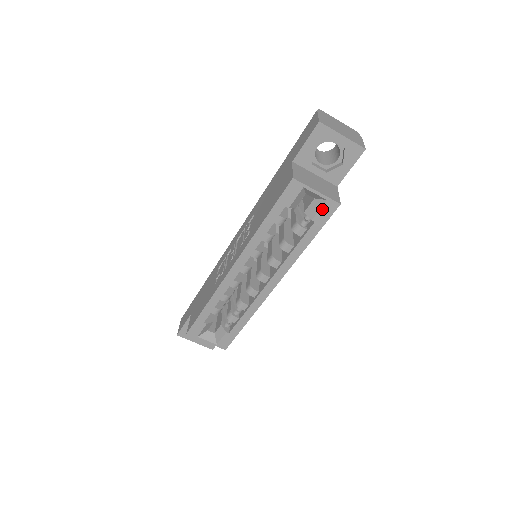
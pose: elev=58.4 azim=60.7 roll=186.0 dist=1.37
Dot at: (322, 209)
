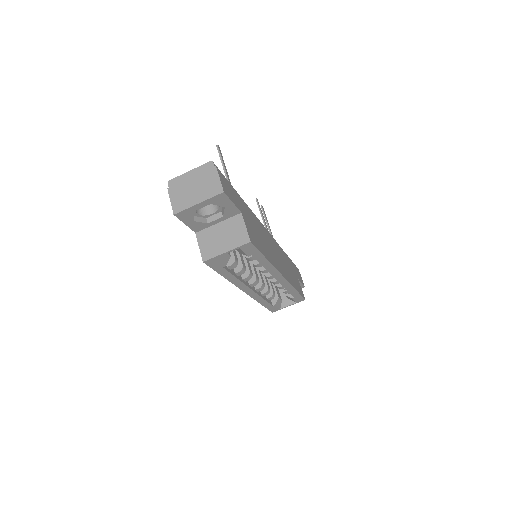
Dot at: (244, 251)
